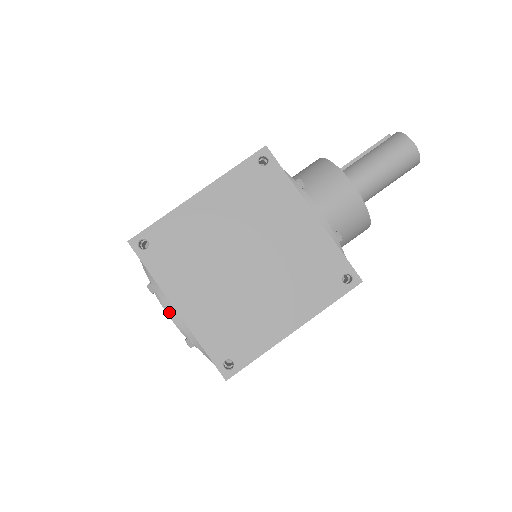
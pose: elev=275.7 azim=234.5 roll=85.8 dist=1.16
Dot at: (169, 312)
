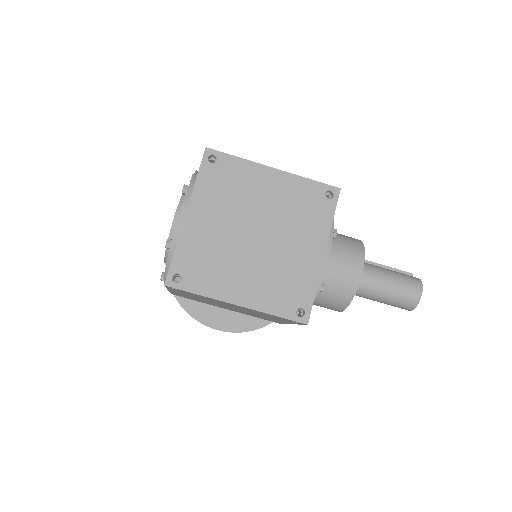
Dot at: (177, 215)
